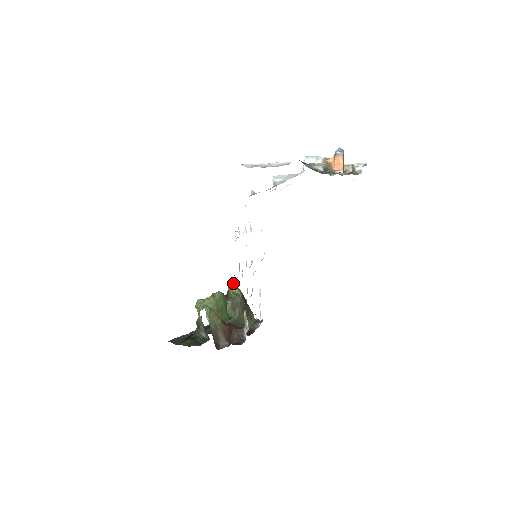
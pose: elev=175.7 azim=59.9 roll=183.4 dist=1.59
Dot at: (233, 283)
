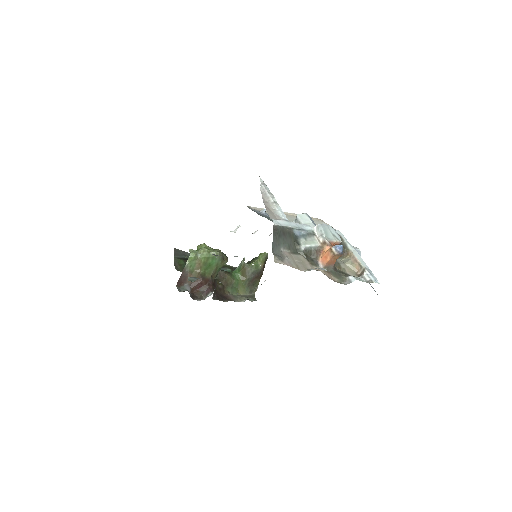
Dot at: (263, 255)
